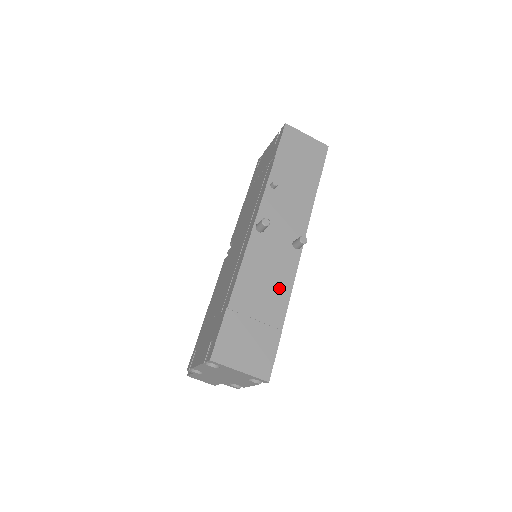
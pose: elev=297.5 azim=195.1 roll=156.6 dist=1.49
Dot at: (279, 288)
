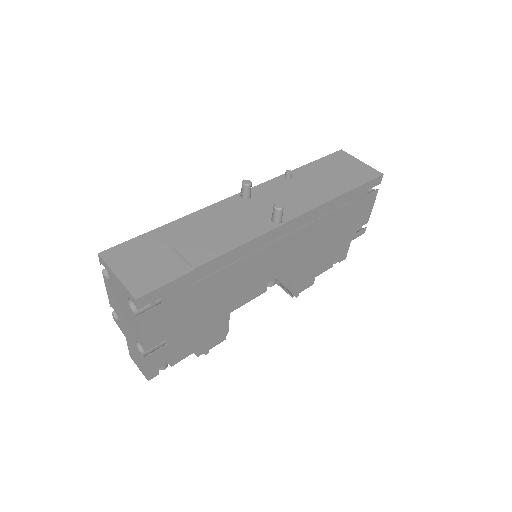
Dot at: (224, 239)
